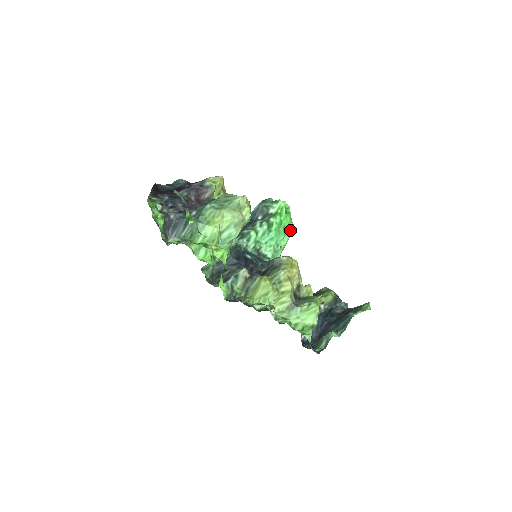
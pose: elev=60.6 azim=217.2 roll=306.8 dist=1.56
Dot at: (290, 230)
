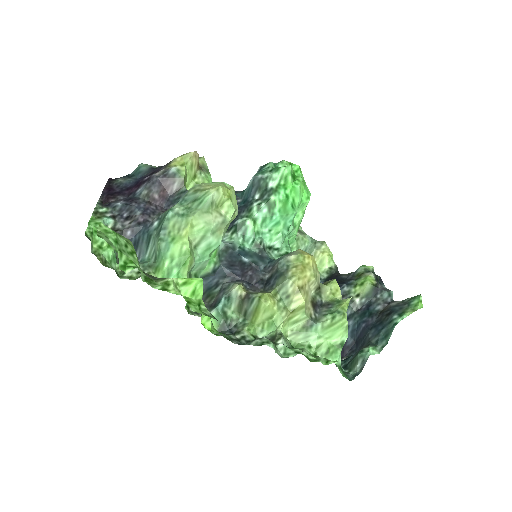
Dot at: (304, 201)
